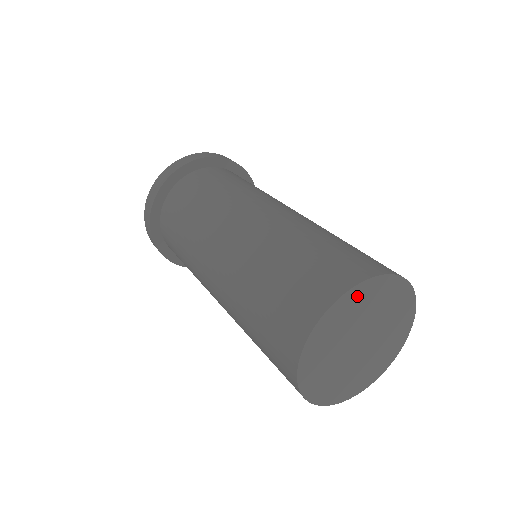
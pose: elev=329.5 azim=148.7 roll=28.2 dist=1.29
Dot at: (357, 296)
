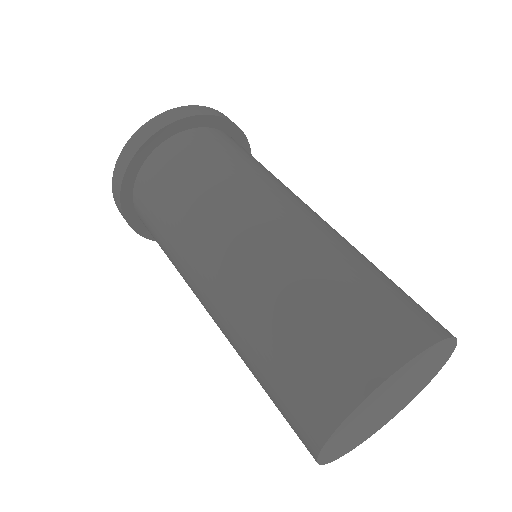
Dot at: (440, 349)
